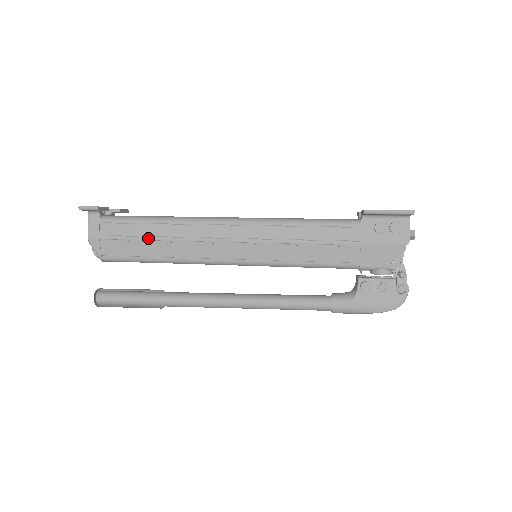
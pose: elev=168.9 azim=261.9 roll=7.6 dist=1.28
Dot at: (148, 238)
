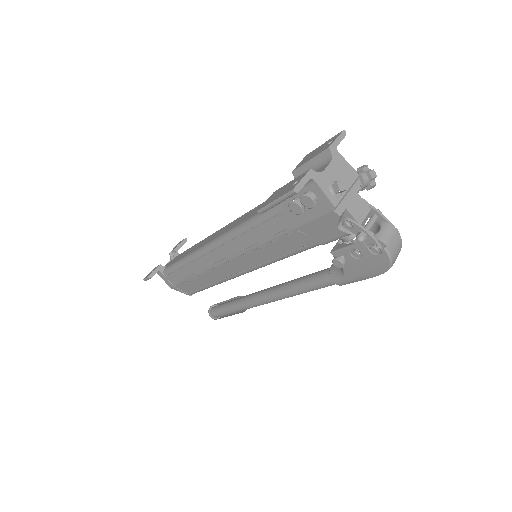
Dot at: (189, 278)
